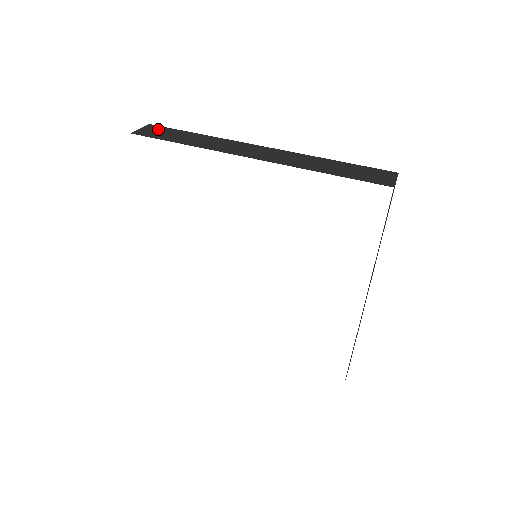
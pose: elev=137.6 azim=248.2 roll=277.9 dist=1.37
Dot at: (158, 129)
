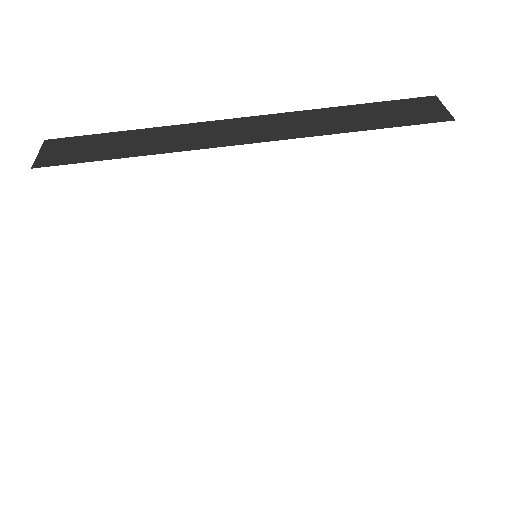
Dot at: (67, 144)
